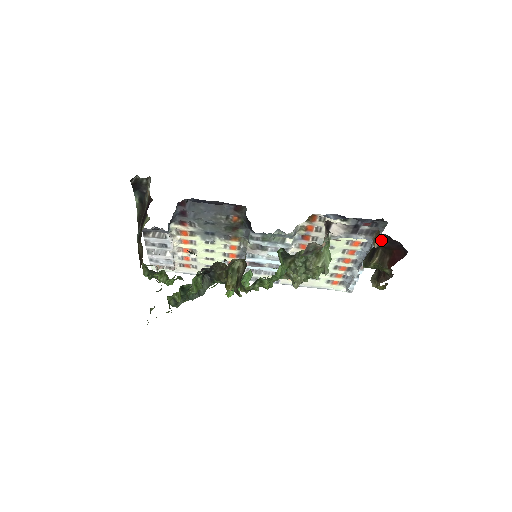
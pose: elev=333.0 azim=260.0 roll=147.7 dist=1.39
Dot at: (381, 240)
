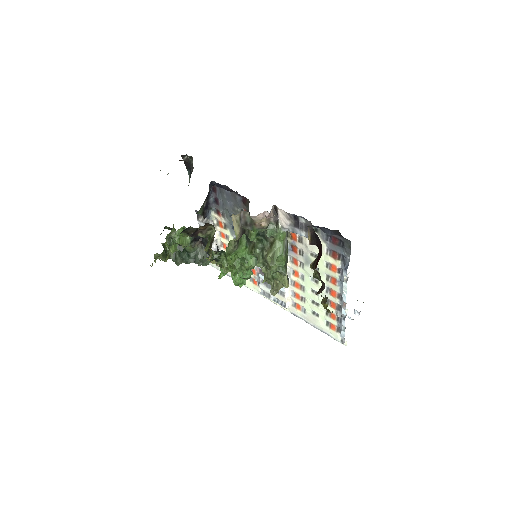
Dot at: (311, 235)
